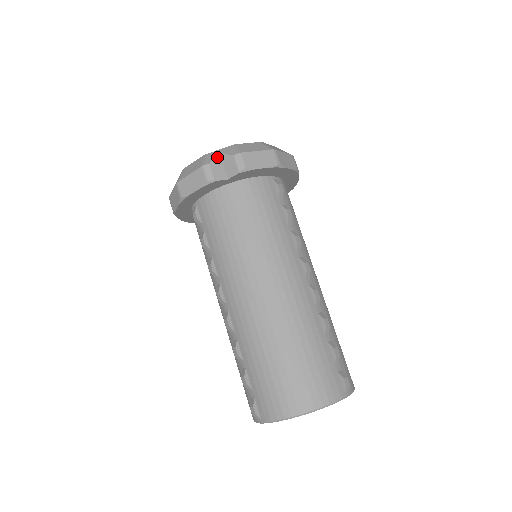
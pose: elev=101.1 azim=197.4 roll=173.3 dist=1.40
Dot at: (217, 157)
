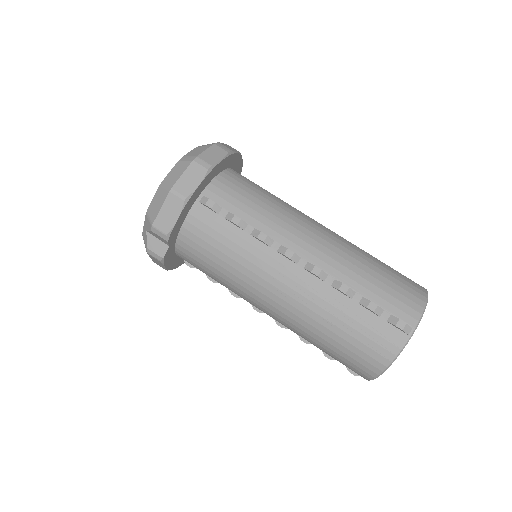
Dot at: (147, 236)
